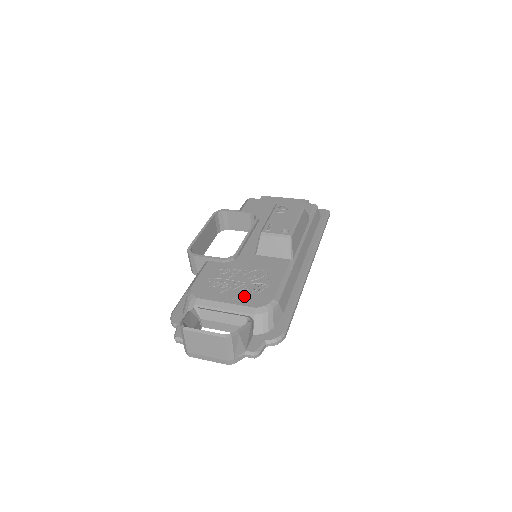
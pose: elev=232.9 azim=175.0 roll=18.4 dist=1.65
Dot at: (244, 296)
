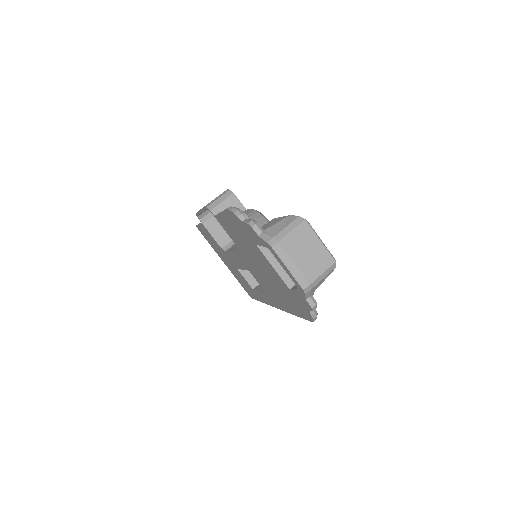
Dot at: occluded
